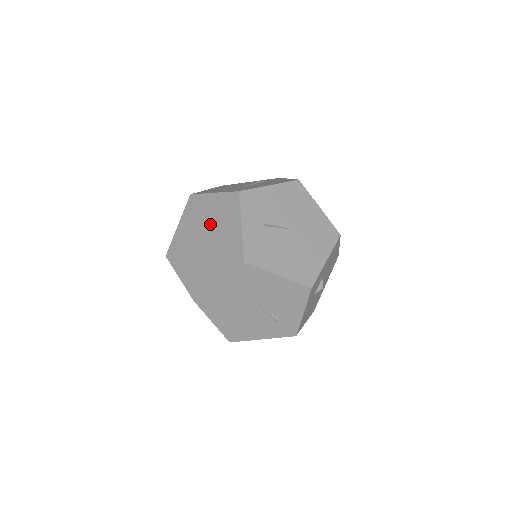
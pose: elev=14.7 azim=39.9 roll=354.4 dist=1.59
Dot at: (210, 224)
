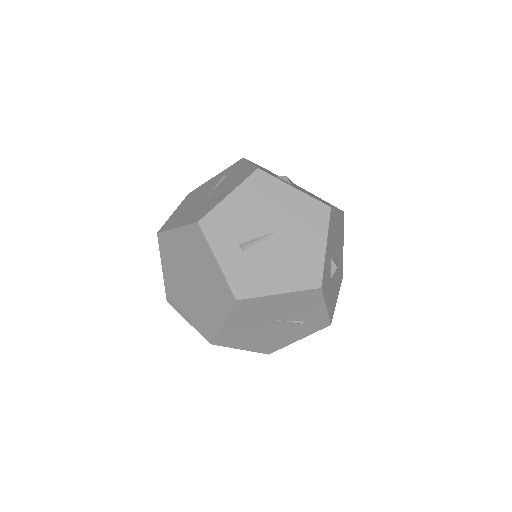
Dot at: (188, 263)
